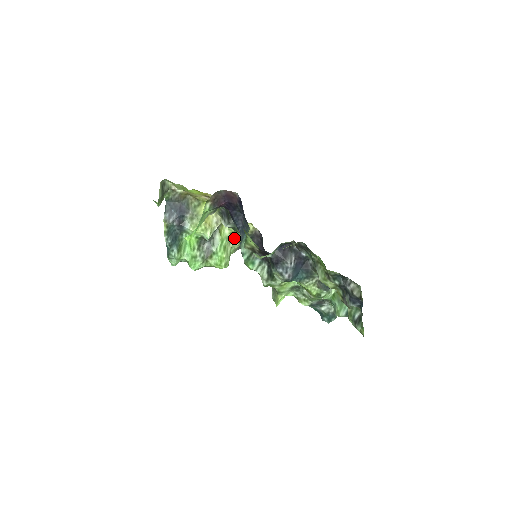
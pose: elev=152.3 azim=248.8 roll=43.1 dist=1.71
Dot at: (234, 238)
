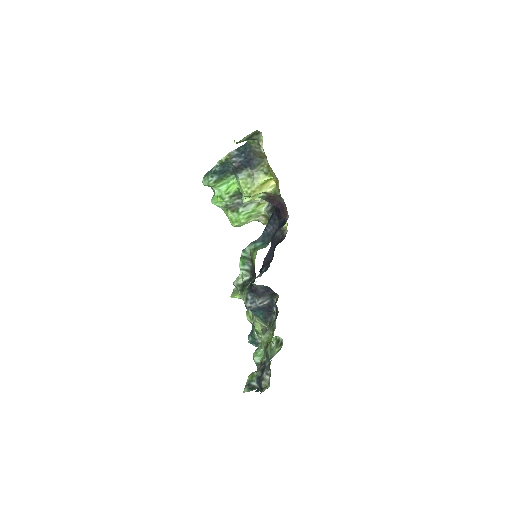
Dot at: (265, 217)
